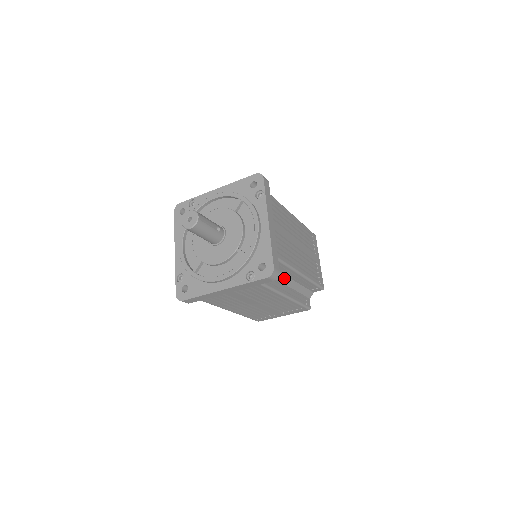
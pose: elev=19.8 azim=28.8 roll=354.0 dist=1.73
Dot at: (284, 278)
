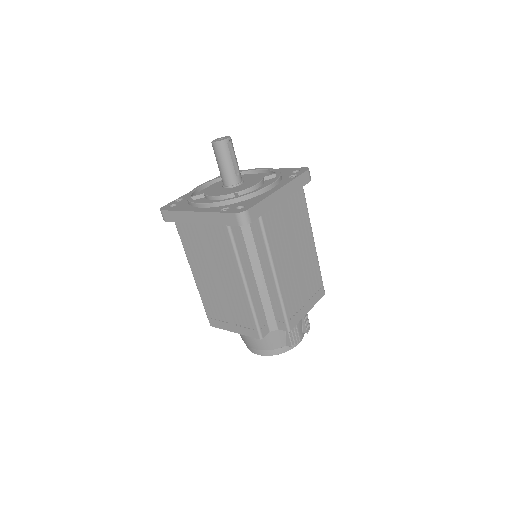
Dot at: (257, 263)
